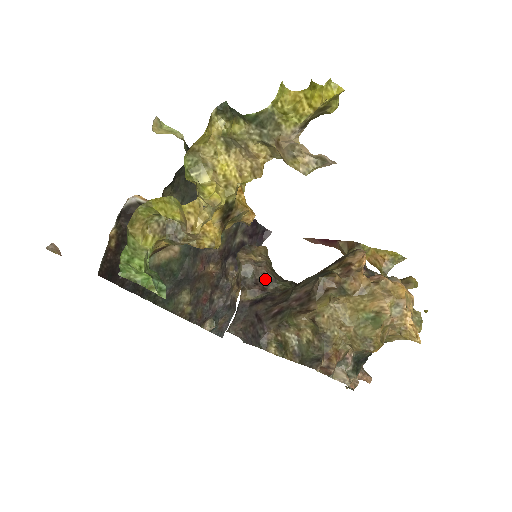
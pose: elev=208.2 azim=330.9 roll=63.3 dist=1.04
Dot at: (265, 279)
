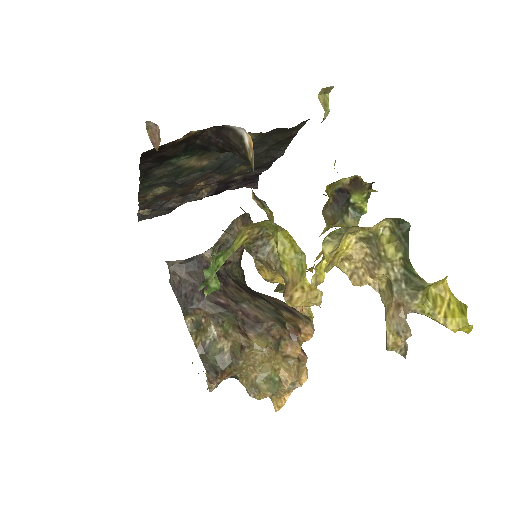
Dot at: (233, 256)
